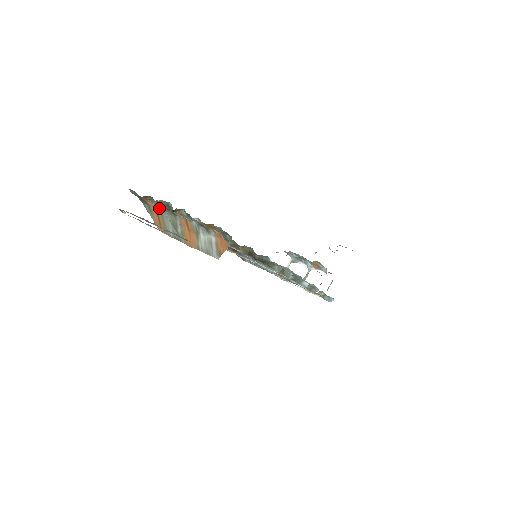
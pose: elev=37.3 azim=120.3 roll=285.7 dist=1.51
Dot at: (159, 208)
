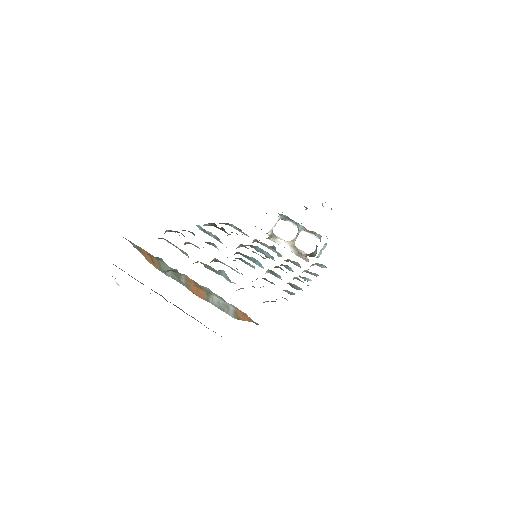
Dot at: (155, 257)
